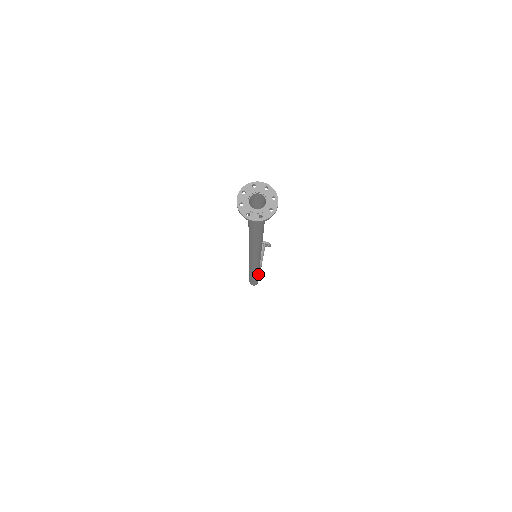
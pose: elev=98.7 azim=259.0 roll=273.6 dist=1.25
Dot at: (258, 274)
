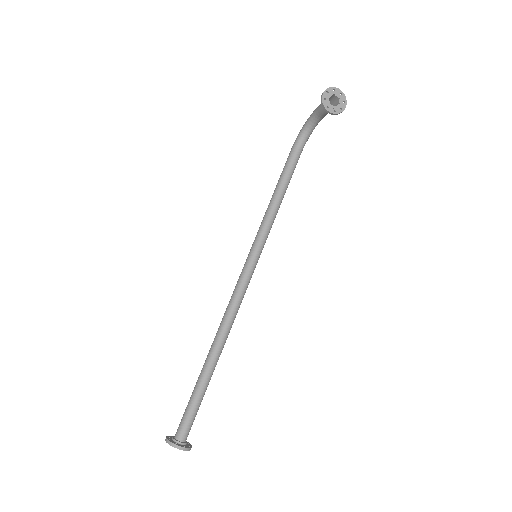
Dot at: (277, 211)
